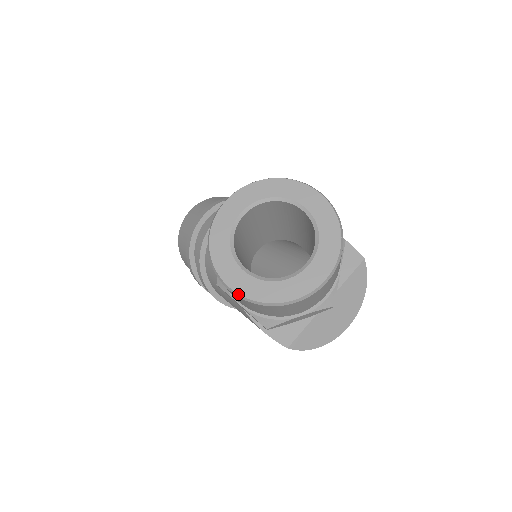
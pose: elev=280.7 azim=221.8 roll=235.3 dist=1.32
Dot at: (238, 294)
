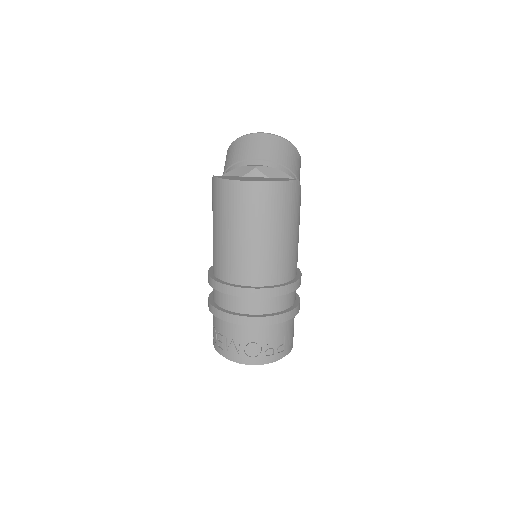
Dot at: occluded
